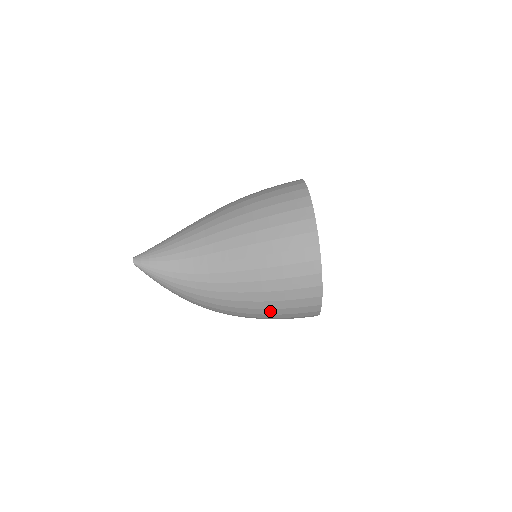
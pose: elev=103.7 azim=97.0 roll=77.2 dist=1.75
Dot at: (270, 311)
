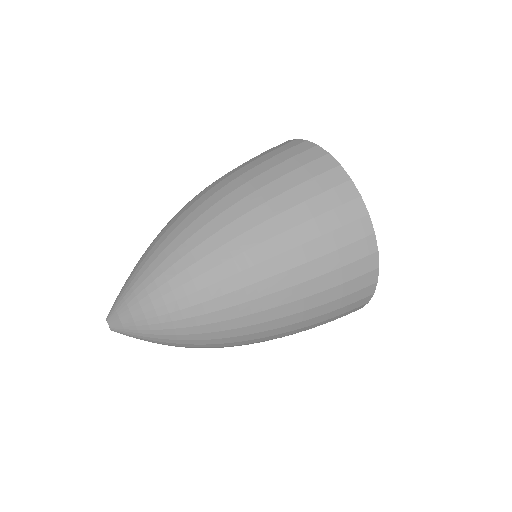
Dot at: (305, 328)
